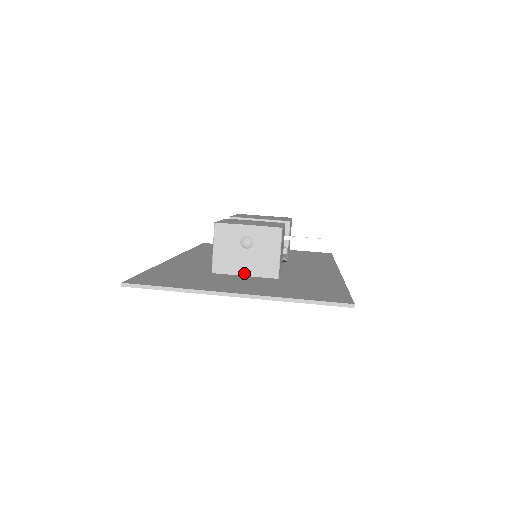
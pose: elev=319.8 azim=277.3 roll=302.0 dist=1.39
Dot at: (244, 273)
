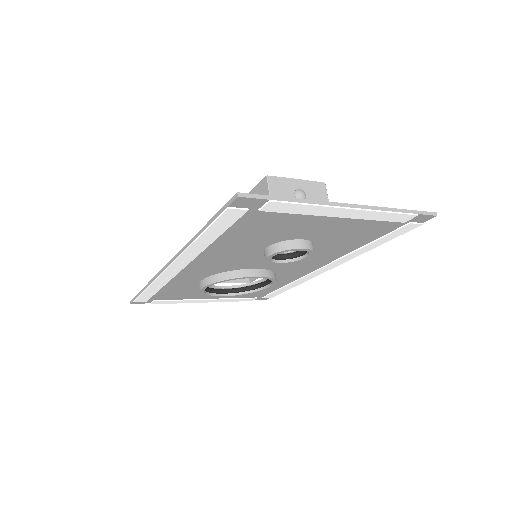
Dot at: occluded
